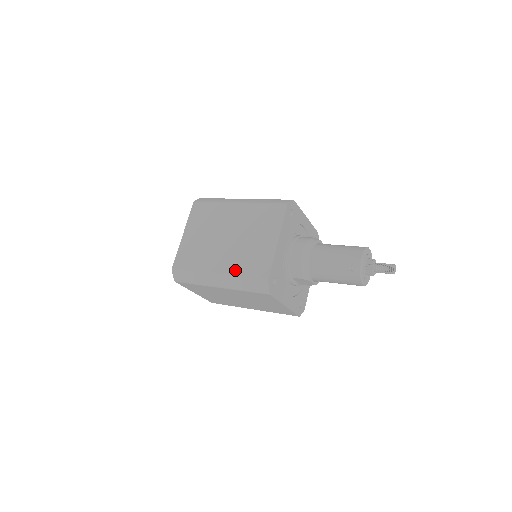
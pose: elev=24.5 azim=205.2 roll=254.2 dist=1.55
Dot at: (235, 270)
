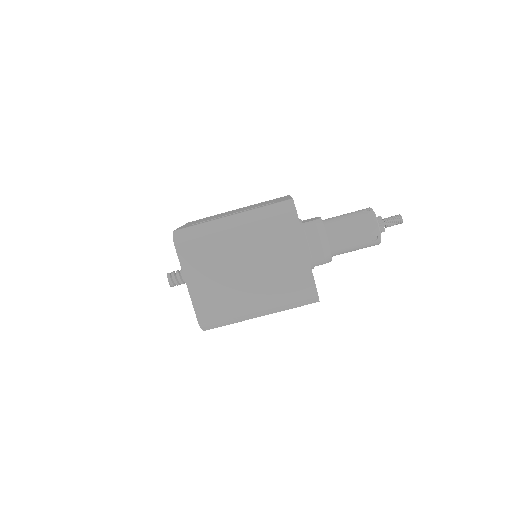
Dot at: (276, 298)
